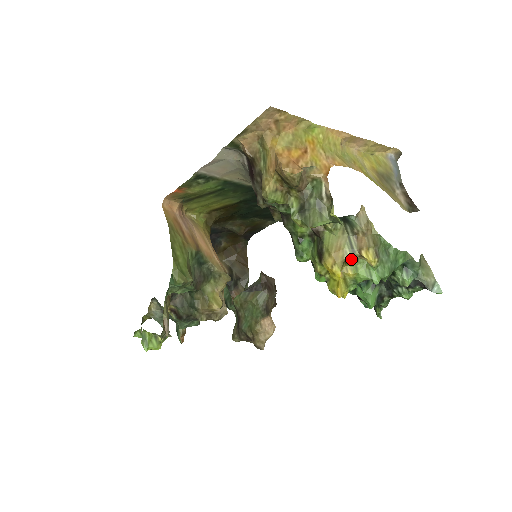
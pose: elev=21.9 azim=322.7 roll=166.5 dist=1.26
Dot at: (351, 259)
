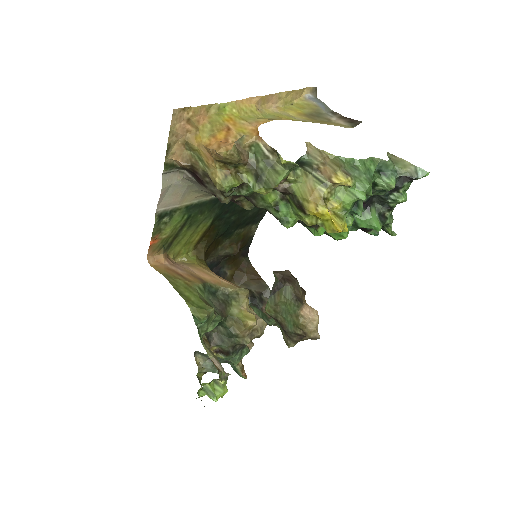
Dot at: (328, 193)
